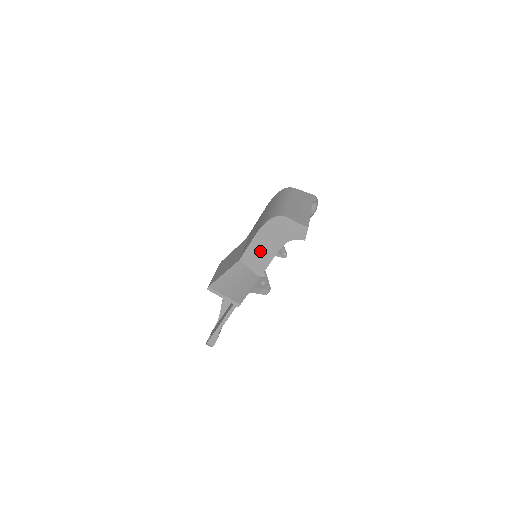
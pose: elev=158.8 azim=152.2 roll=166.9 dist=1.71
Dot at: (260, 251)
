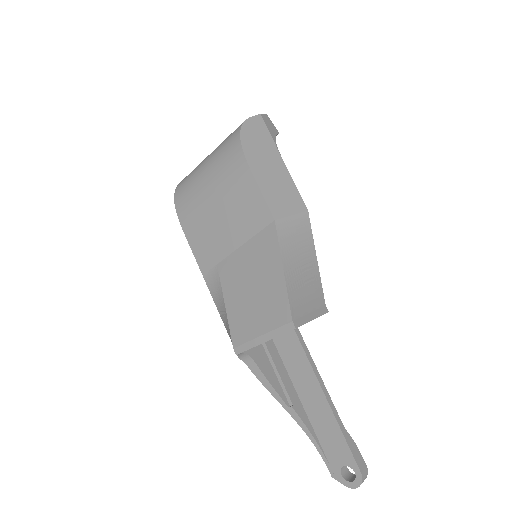
Dot at: (274, 182)
